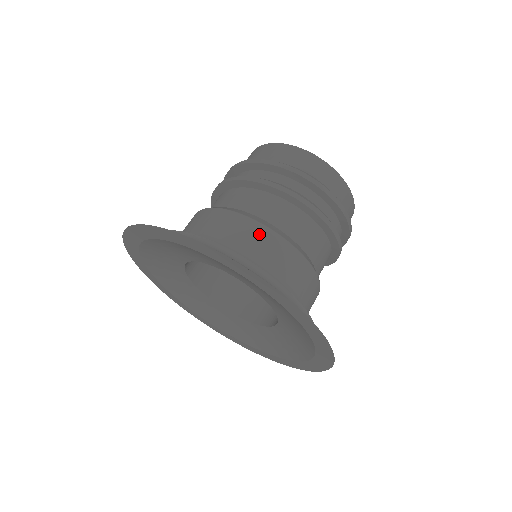
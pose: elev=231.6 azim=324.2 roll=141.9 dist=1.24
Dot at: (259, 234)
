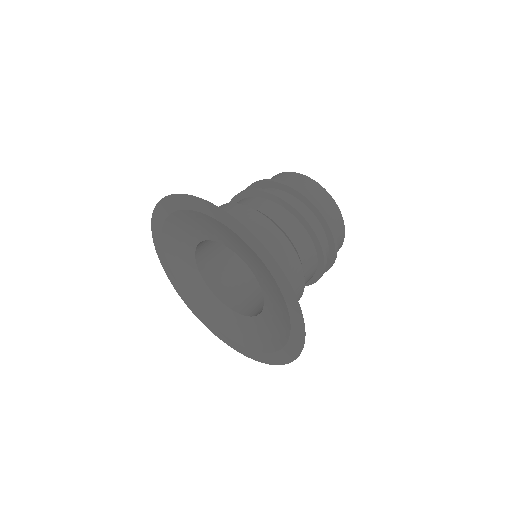
Dot at: (299, 283)
